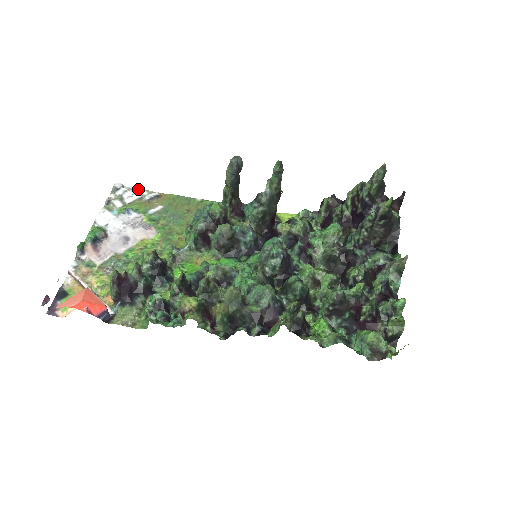
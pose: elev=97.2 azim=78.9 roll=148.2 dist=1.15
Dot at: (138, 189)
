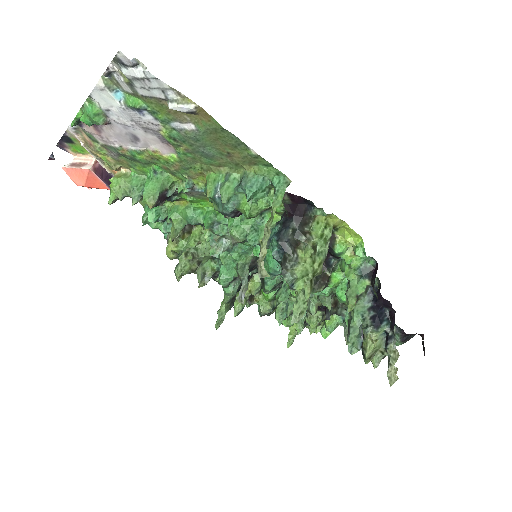
Dot at: (161, 83)
